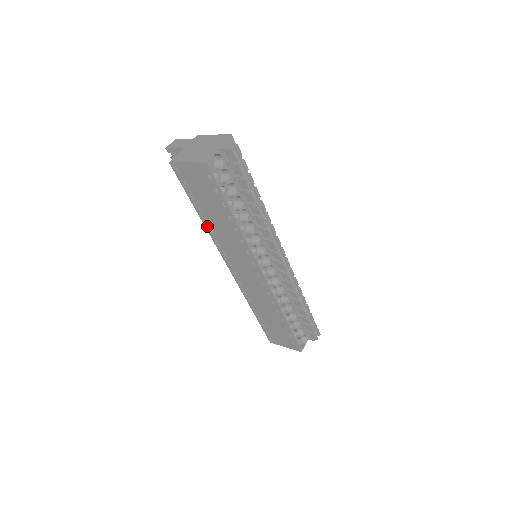
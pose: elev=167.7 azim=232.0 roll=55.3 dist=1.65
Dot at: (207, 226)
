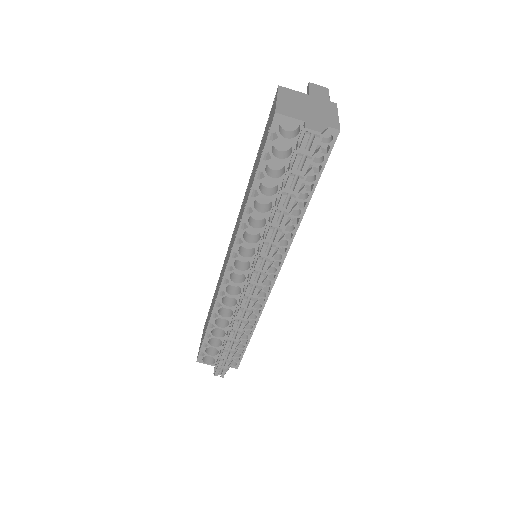
Dot at: occluded
